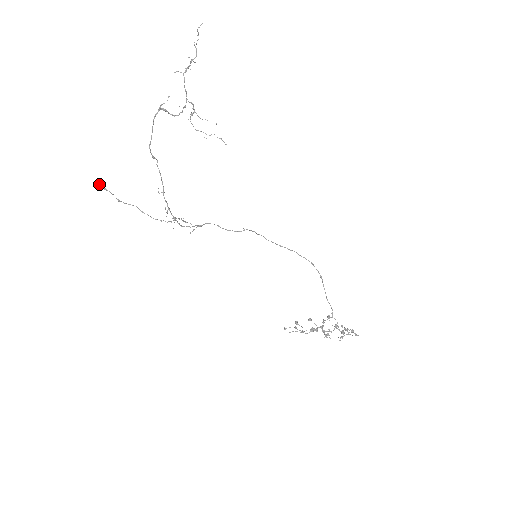
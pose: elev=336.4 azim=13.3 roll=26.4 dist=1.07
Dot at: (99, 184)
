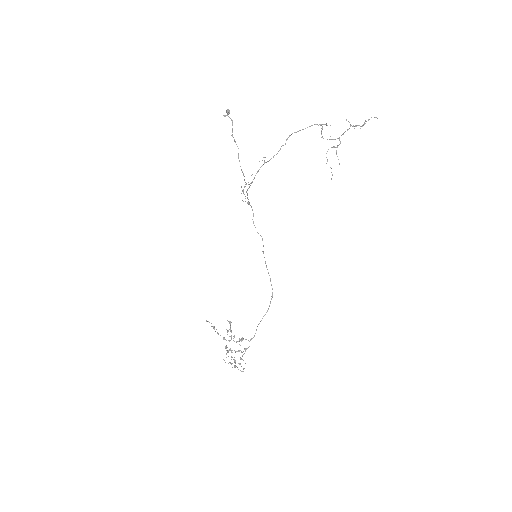
Dot at: occluded
